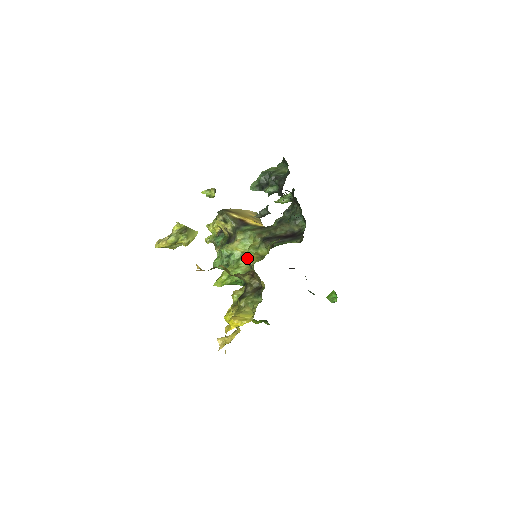
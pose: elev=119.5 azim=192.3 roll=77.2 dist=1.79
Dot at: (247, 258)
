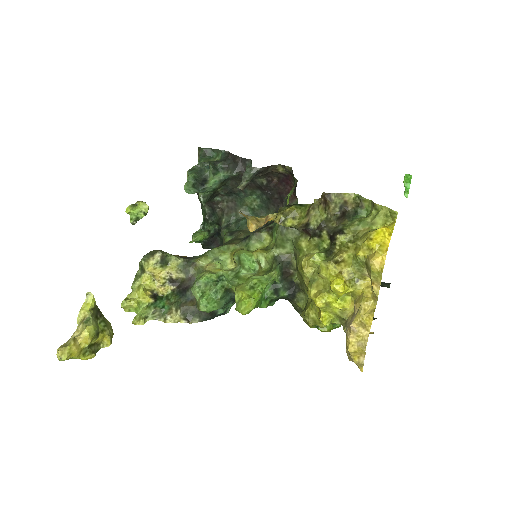
Dot at: (246, 266)
